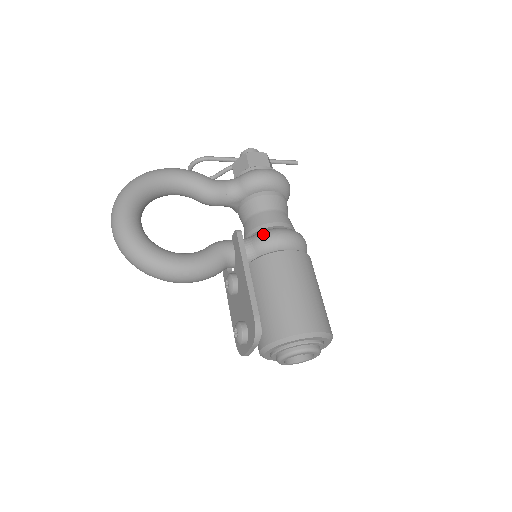
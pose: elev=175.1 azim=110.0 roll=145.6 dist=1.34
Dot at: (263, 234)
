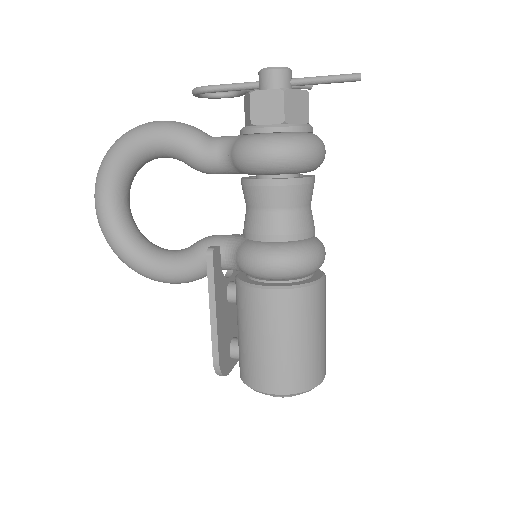
Dot at: (244, 255)
